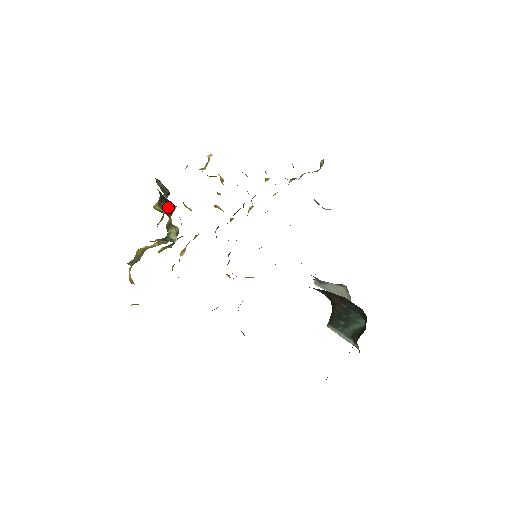
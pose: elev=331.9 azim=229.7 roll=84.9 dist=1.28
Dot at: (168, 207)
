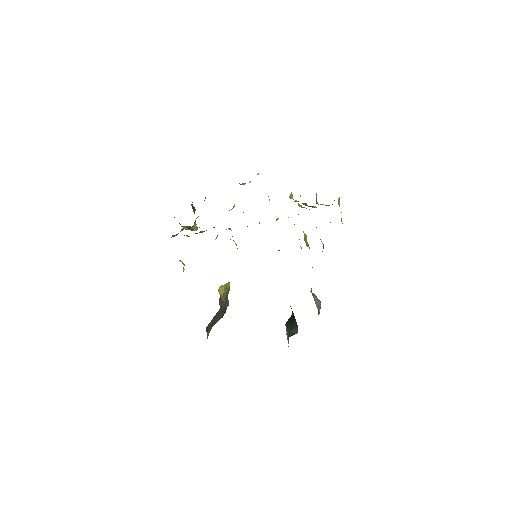
Dot at: (194, 208)
